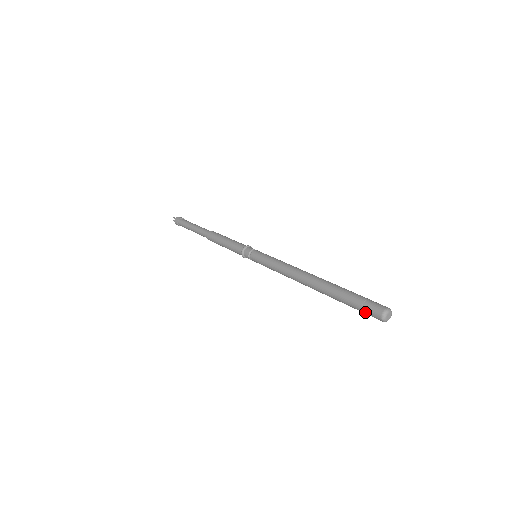
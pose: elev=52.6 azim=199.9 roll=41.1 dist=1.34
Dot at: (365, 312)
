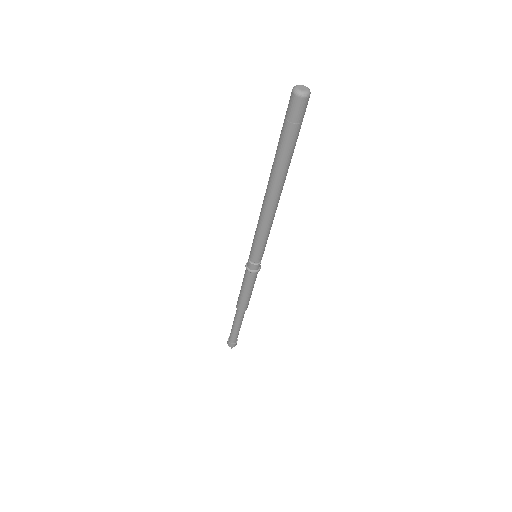
Dot at: (295, 119)
